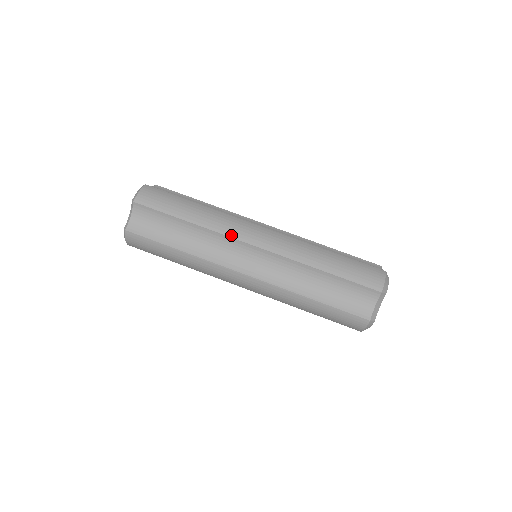
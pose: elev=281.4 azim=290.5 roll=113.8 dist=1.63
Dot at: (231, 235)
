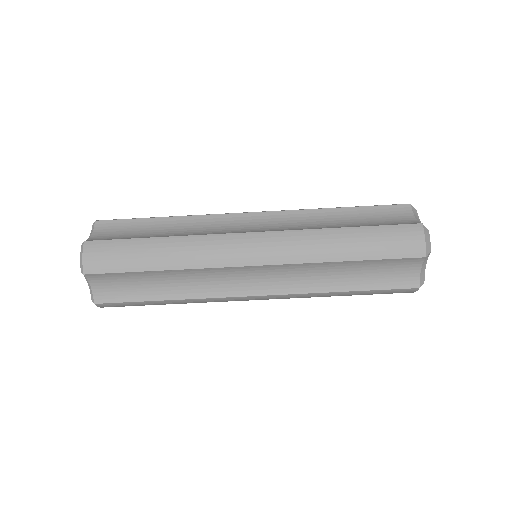
Dot at: (218, 265)
